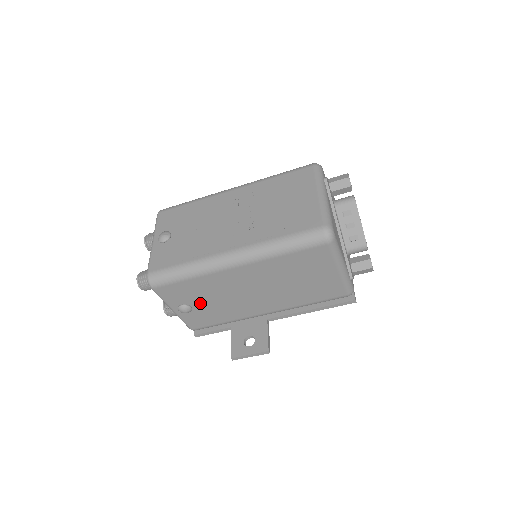
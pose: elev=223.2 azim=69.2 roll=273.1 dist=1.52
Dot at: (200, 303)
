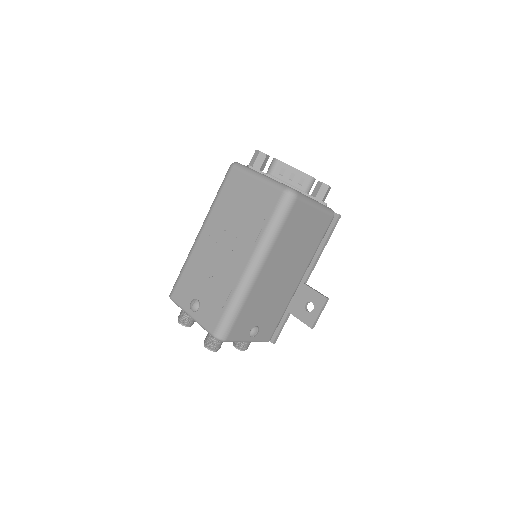
Dot at: (259, 318)
